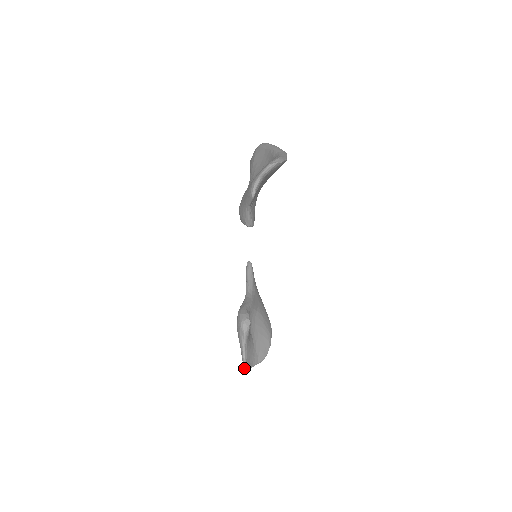
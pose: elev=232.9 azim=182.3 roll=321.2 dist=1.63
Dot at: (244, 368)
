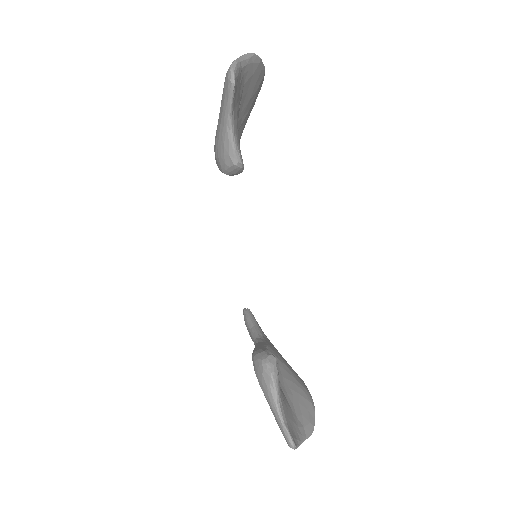
Dot at: (288, 443)
